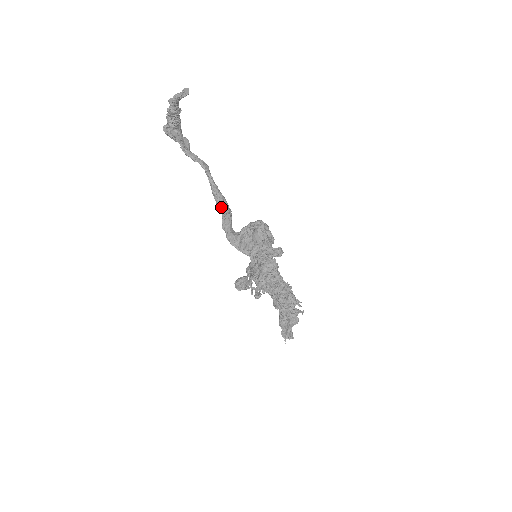
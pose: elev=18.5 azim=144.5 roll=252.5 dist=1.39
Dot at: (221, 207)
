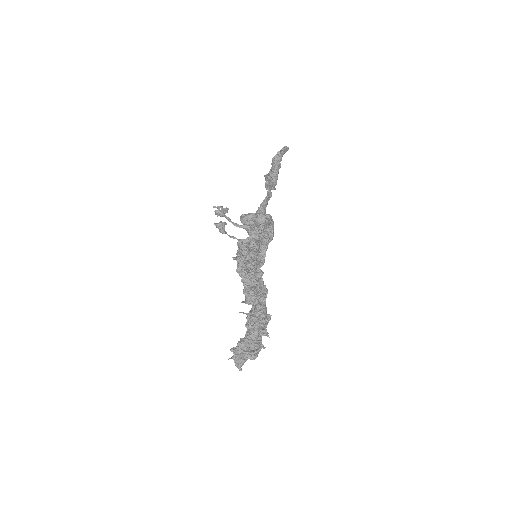
Dot at: (258, 211)
